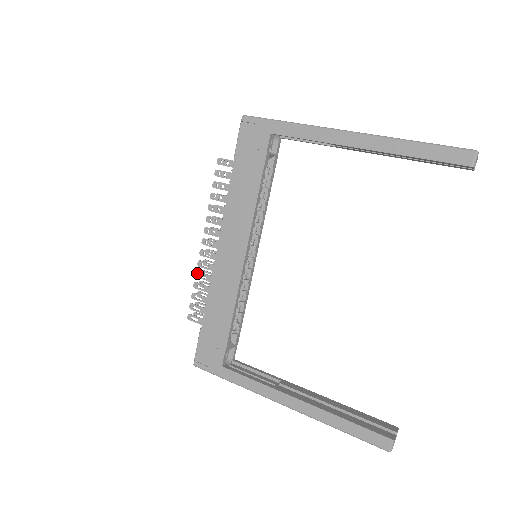
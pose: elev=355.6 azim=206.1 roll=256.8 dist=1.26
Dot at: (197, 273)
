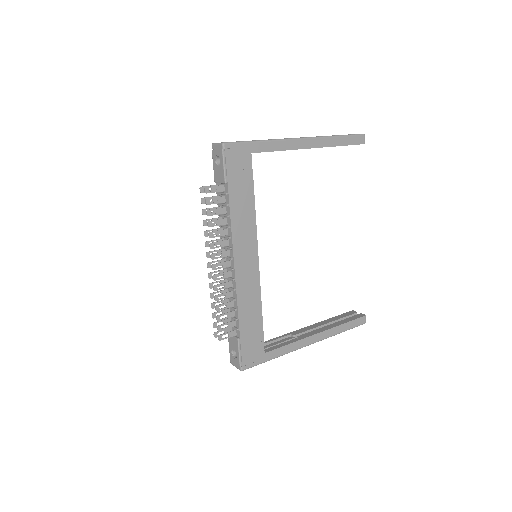
Dot at: (216, 297)
